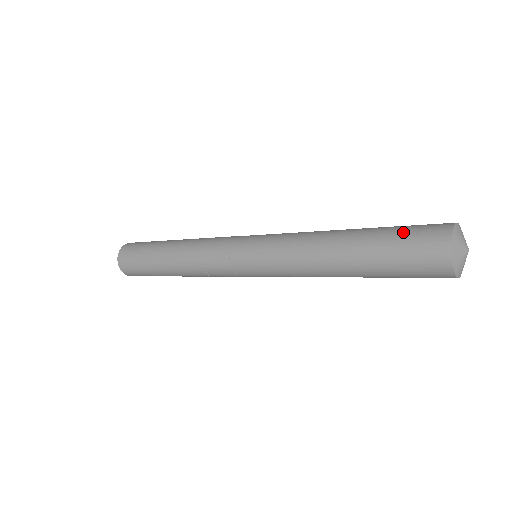
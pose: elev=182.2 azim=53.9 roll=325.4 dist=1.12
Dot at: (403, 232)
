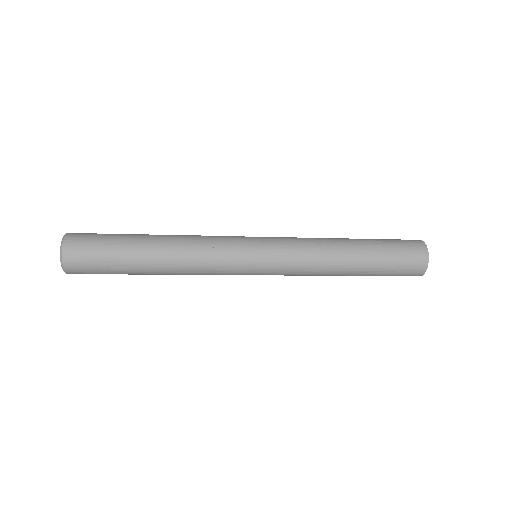
Dot at: occluded
